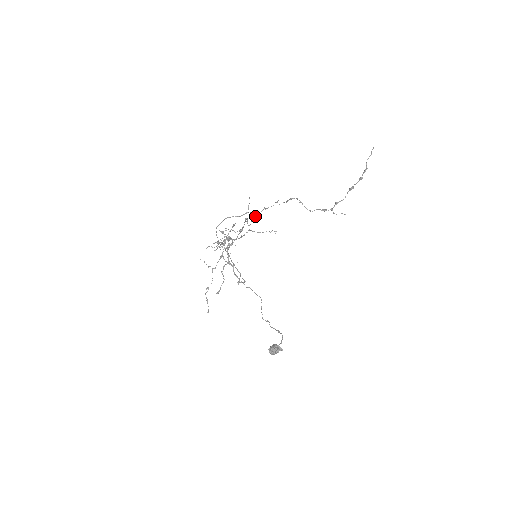
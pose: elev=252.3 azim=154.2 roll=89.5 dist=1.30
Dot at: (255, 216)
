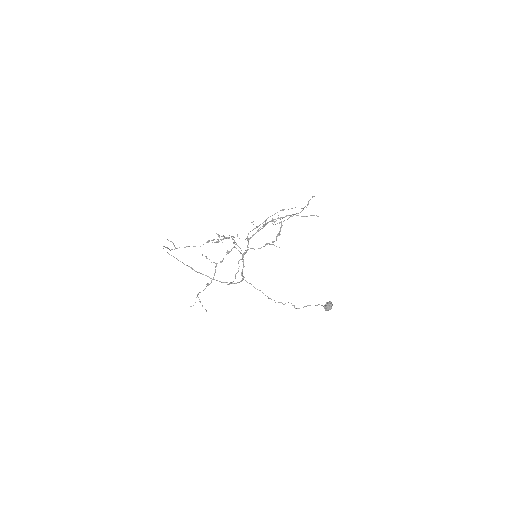
Dot at: occluded
